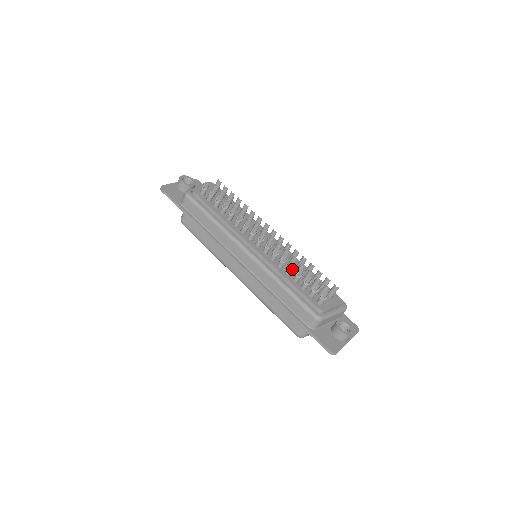
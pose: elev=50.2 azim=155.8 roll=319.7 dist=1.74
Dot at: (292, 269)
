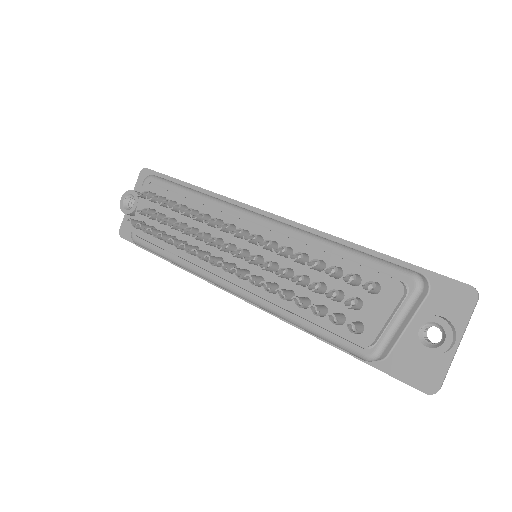
Dot at: (285, 297)
